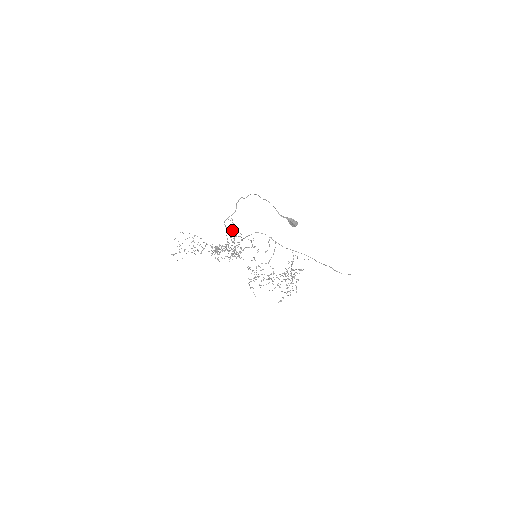
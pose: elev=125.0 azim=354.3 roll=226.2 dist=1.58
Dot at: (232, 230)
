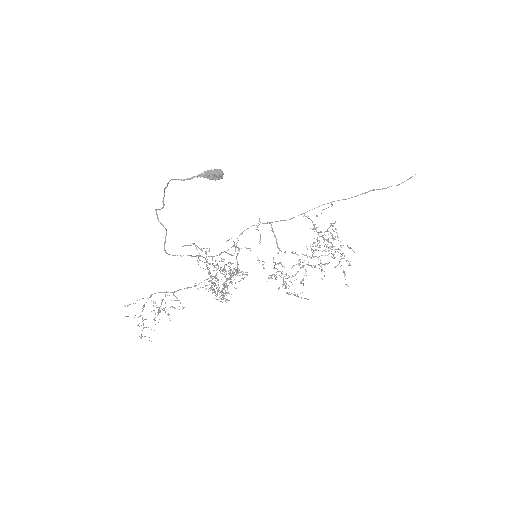
Dot at: occluded
